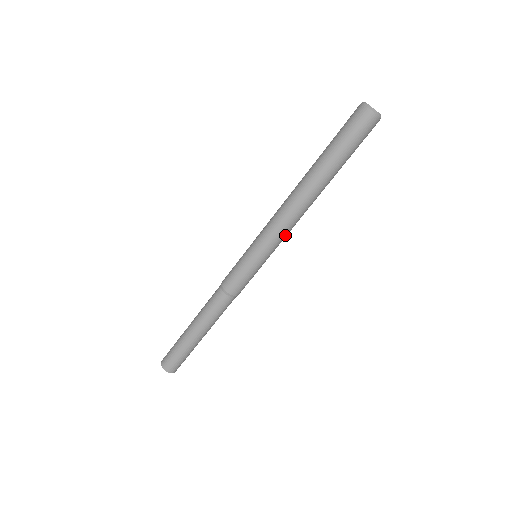
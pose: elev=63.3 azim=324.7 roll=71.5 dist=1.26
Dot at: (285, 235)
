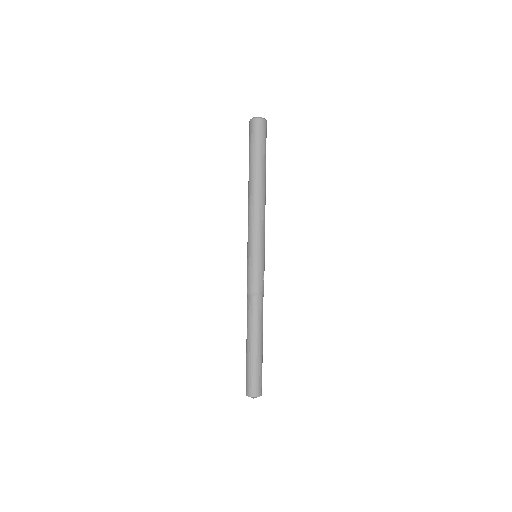
Dot at: (259, 226)
